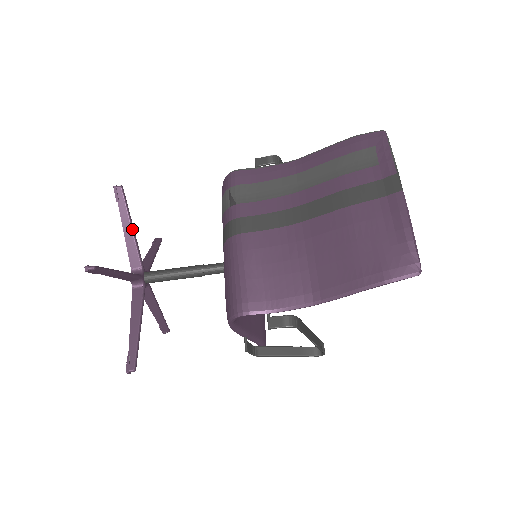
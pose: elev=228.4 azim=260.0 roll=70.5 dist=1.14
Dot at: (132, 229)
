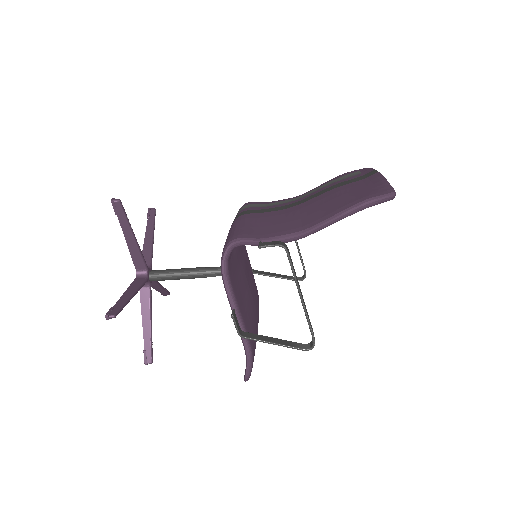
Dot at: (152, 237)
